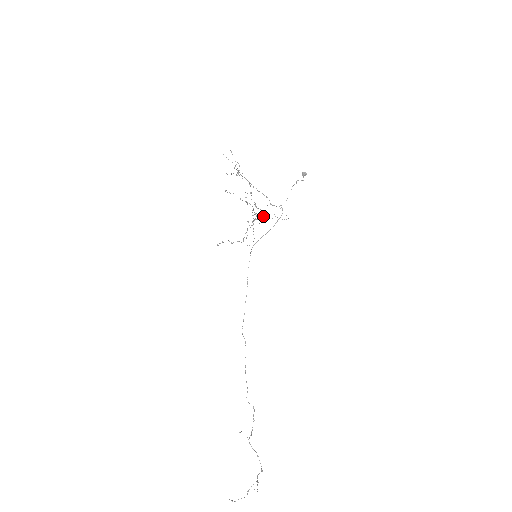
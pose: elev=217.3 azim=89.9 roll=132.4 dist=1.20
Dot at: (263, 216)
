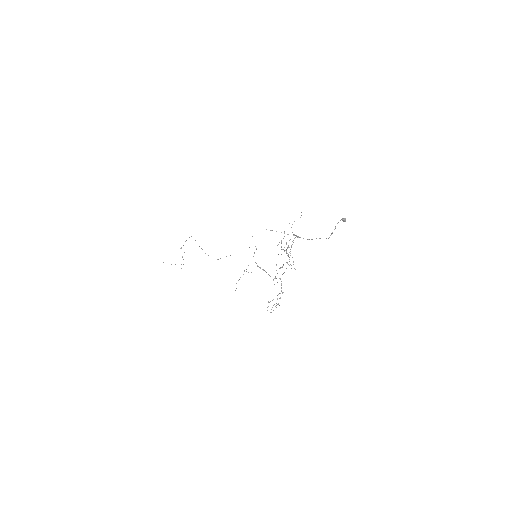
Dot at: occluded
